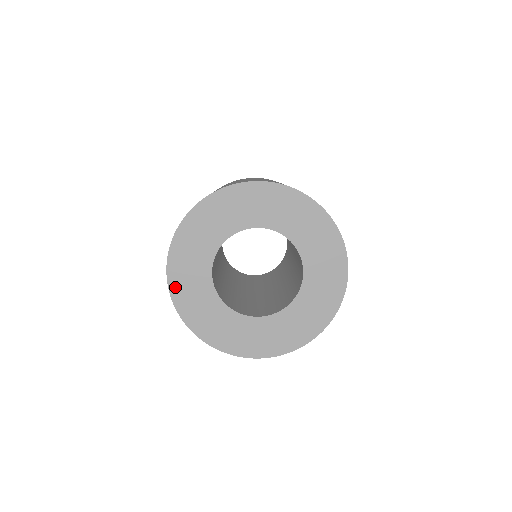
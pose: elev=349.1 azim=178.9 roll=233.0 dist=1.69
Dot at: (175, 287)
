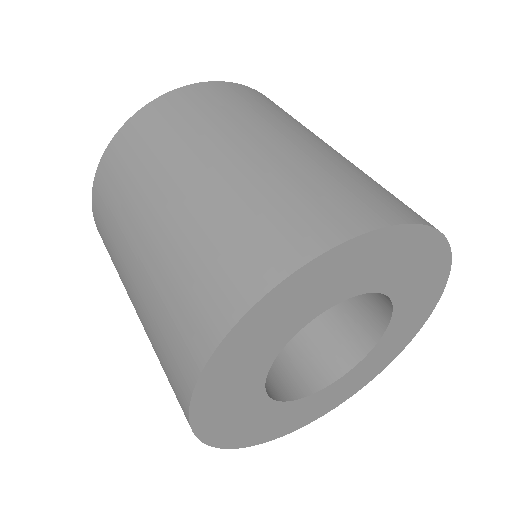
Dot at: (217, 365)
